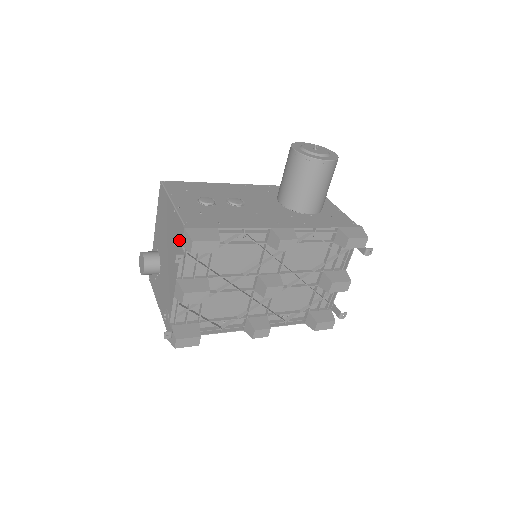
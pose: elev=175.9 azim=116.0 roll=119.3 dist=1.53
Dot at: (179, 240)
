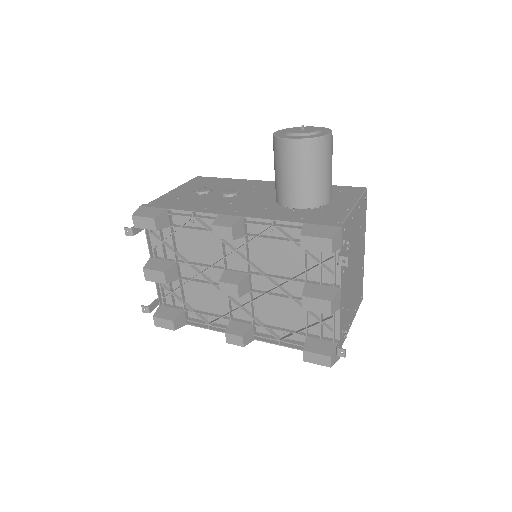
Dot at: occluded
